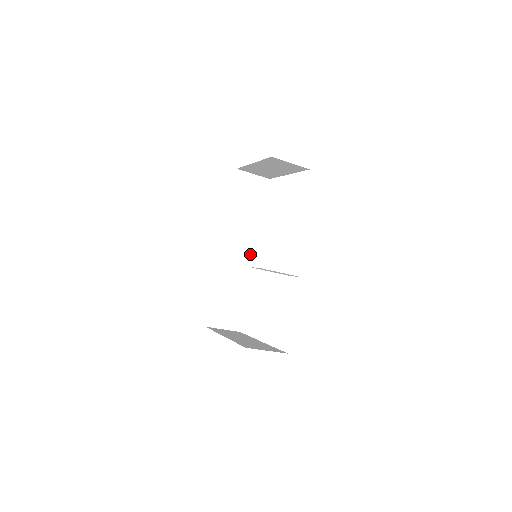
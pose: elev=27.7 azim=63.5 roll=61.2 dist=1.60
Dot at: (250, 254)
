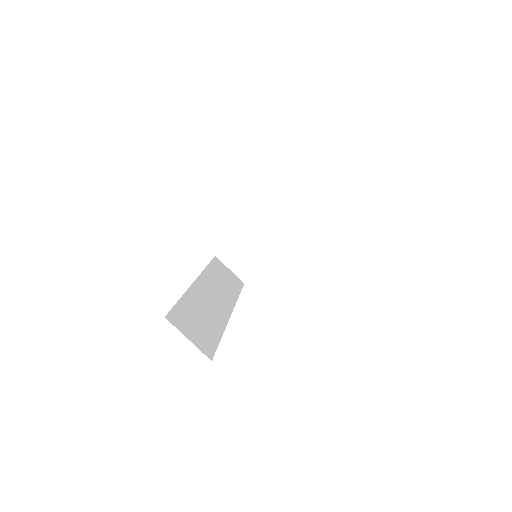
Dot at: (226, 309)
